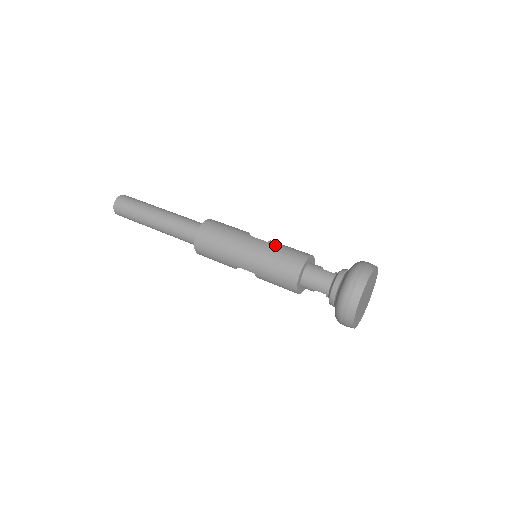
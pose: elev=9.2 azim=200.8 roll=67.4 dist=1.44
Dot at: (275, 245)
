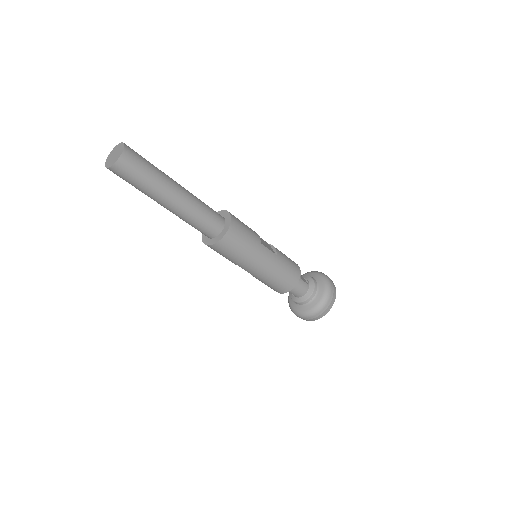
Dot at: (282, 260)
